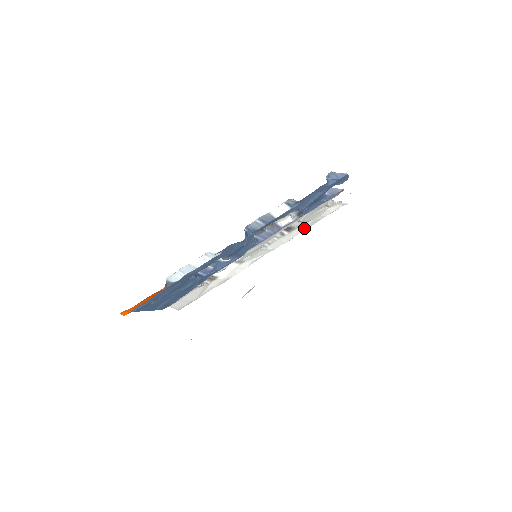
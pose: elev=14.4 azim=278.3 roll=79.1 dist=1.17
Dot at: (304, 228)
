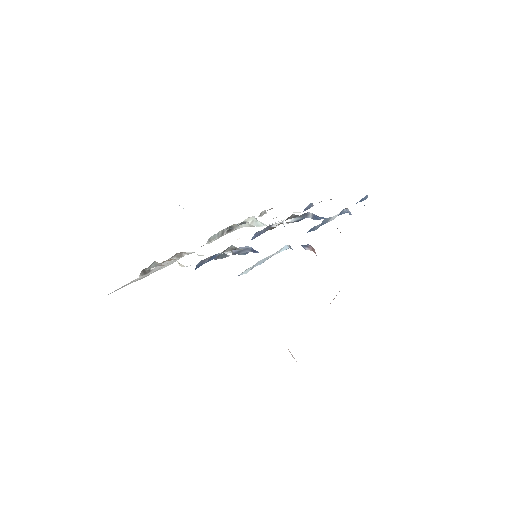
Dot at: (231, 231)
